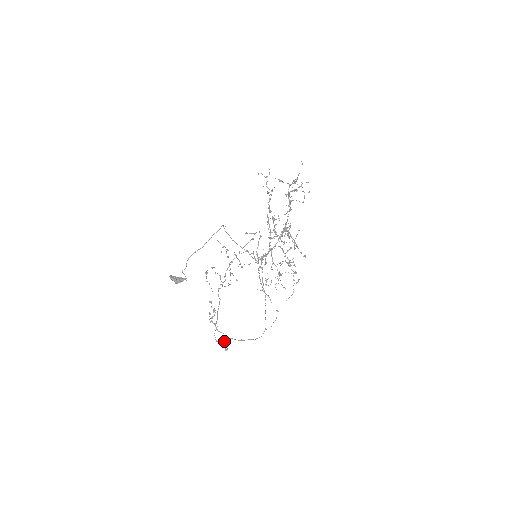
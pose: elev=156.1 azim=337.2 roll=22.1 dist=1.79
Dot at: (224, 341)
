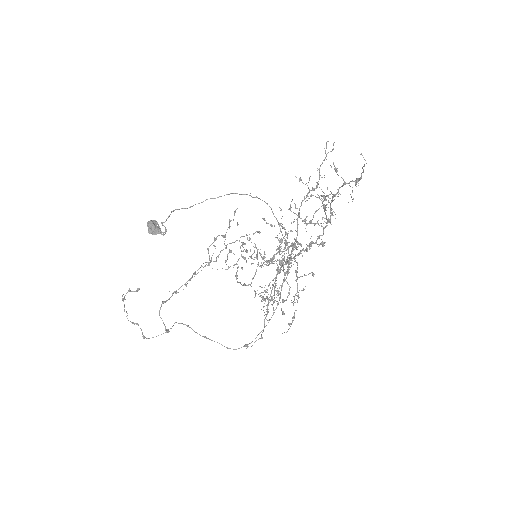
Dot at: (173, 325)
